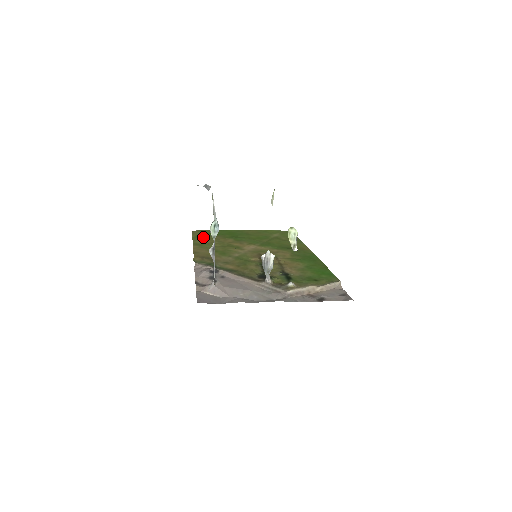
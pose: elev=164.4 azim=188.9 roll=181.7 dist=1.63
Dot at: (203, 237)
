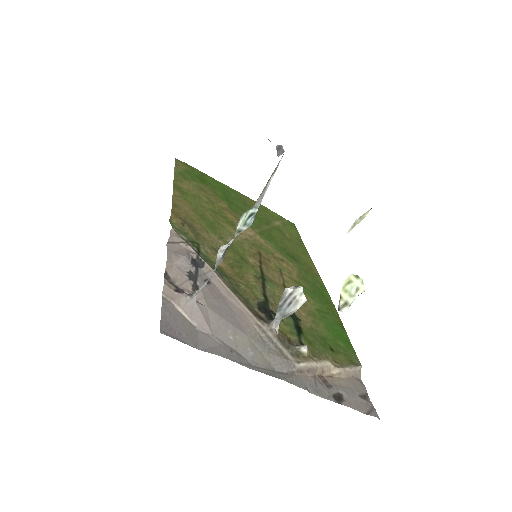
Dot at: (189, 179)
